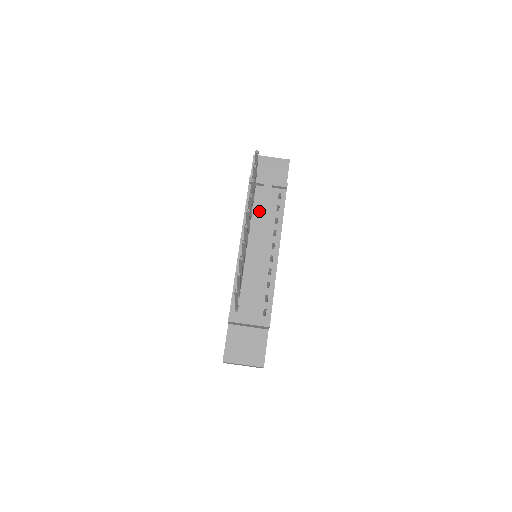
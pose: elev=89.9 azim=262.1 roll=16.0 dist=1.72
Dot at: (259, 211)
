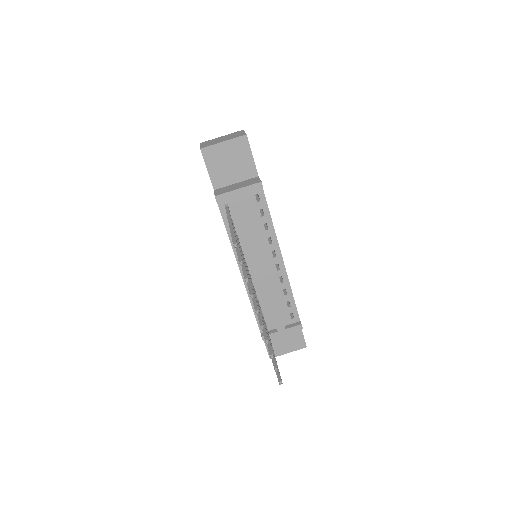
Dot at: (243, 225)
